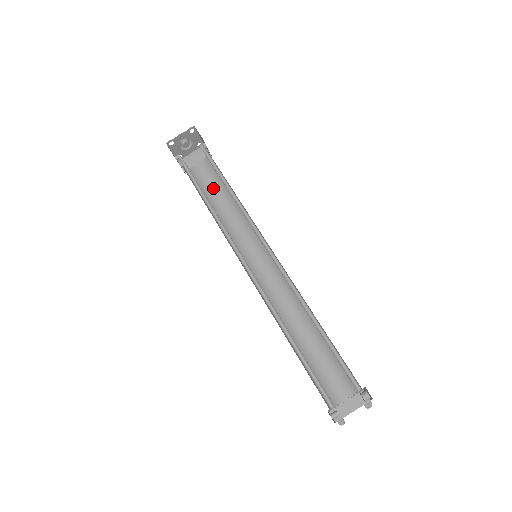
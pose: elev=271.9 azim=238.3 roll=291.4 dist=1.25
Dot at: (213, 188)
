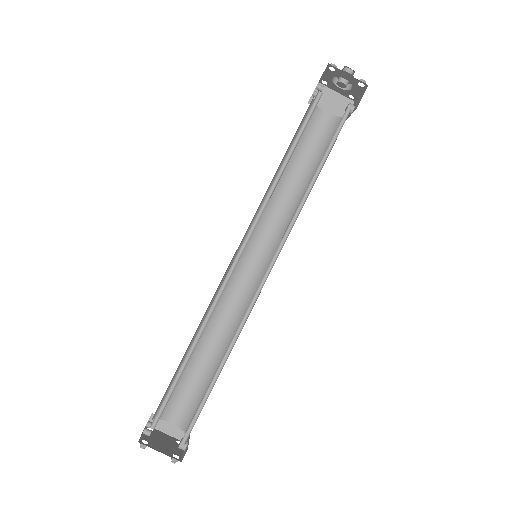
Dot at: (308, 149)
